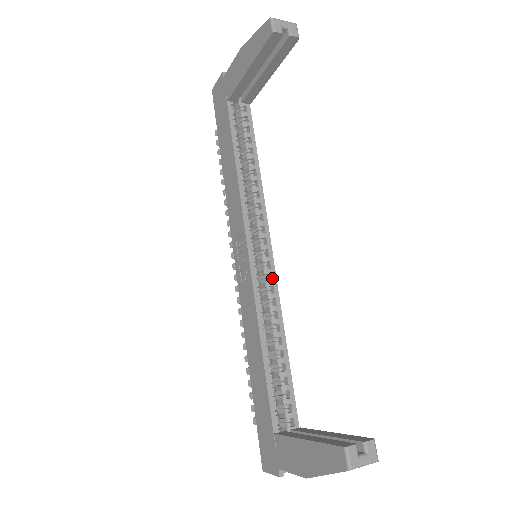
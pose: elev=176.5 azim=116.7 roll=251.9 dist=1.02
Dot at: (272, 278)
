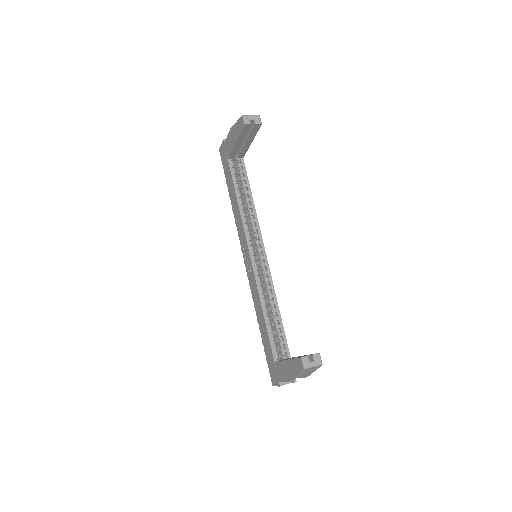
Dot at: (267, 269)
